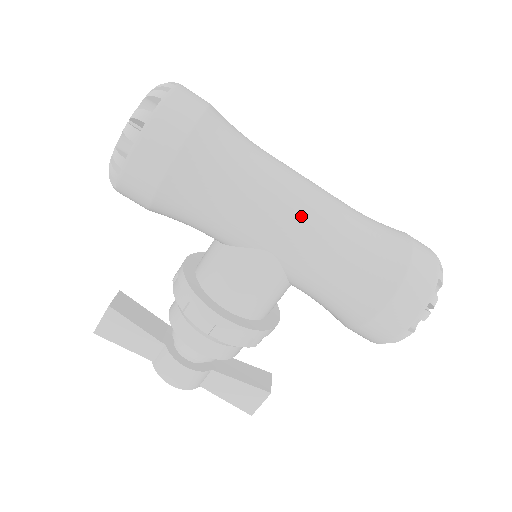
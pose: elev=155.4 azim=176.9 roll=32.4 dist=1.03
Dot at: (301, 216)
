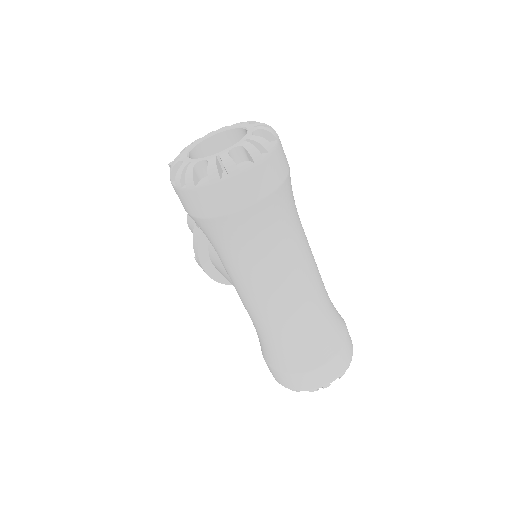
Dot at: (256, 302)
